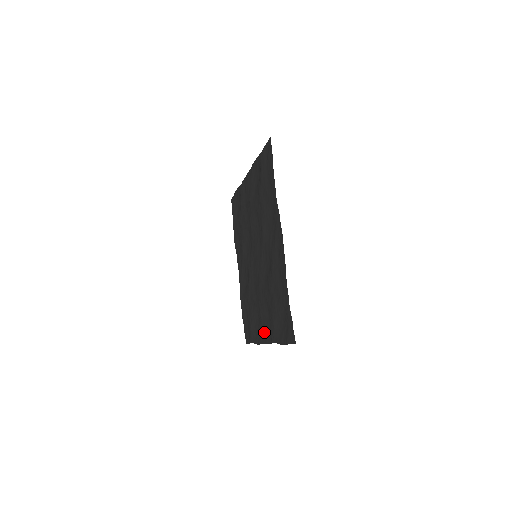
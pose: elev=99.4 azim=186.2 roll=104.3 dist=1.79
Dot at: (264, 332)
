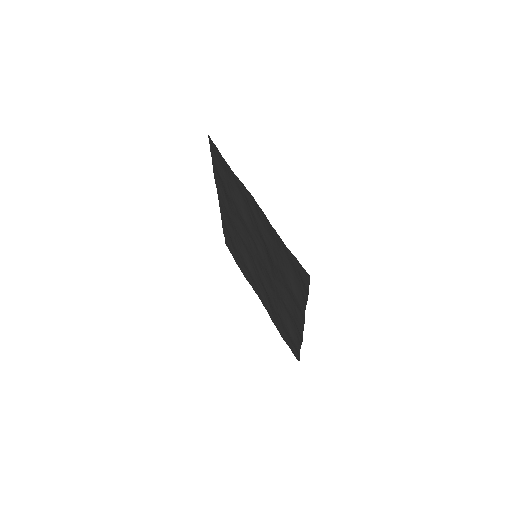
Dot at: (296, 318)
